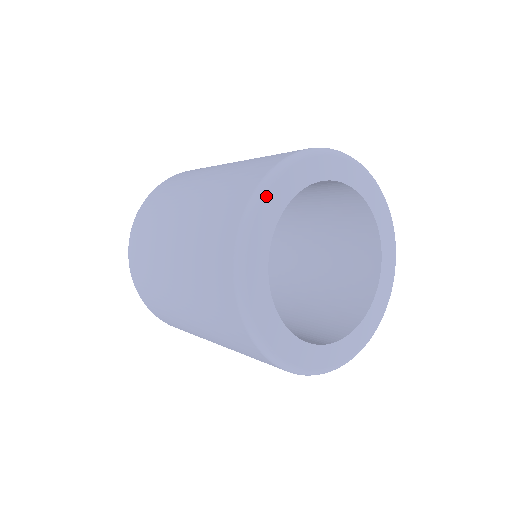
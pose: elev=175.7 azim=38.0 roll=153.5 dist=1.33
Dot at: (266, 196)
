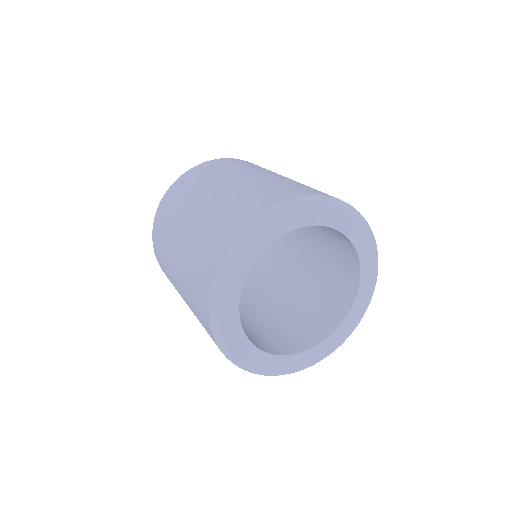
Dot at: (219, 309)
